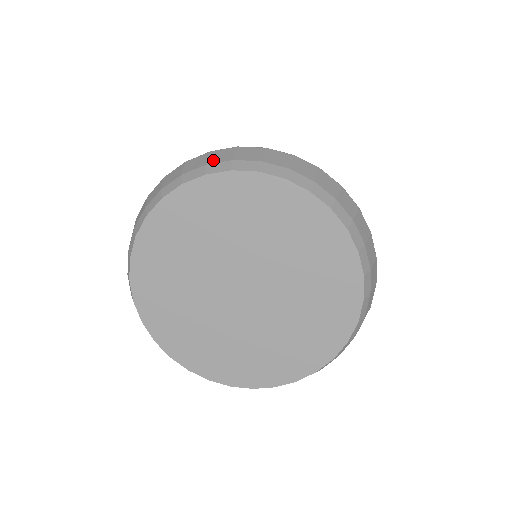
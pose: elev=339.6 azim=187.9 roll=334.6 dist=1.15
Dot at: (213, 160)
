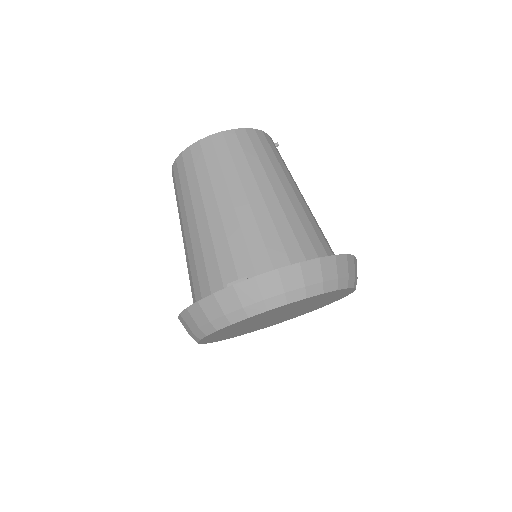
Dot at: (198, 322)
